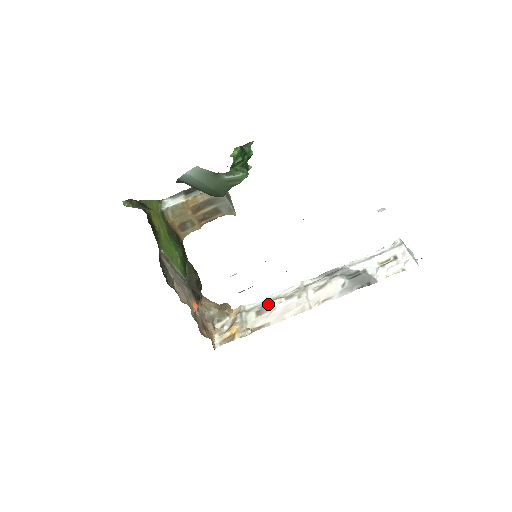
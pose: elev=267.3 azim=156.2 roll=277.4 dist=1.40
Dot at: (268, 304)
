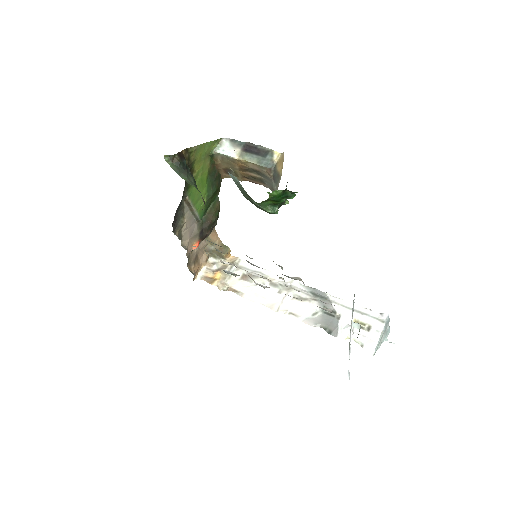
Dot at: (255, 276)
